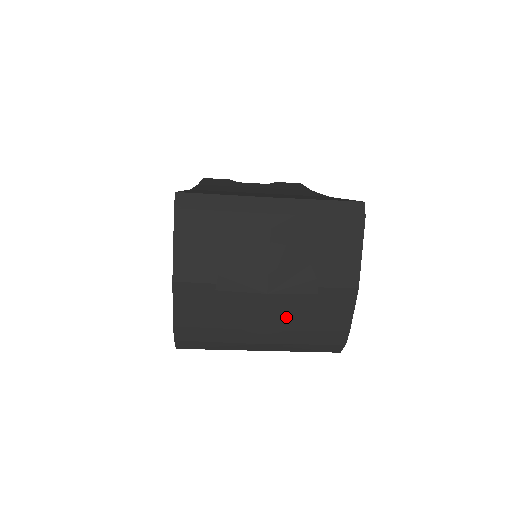
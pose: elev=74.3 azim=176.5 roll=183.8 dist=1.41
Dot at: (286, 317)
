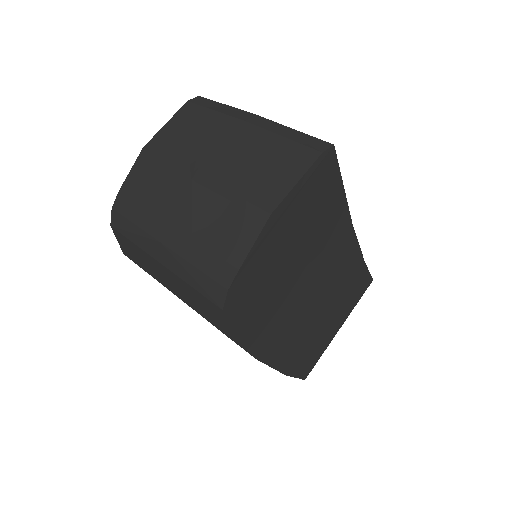
Dot at: (193, 216)
